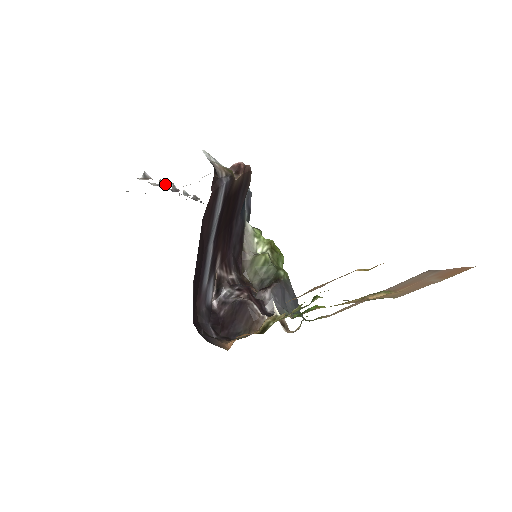
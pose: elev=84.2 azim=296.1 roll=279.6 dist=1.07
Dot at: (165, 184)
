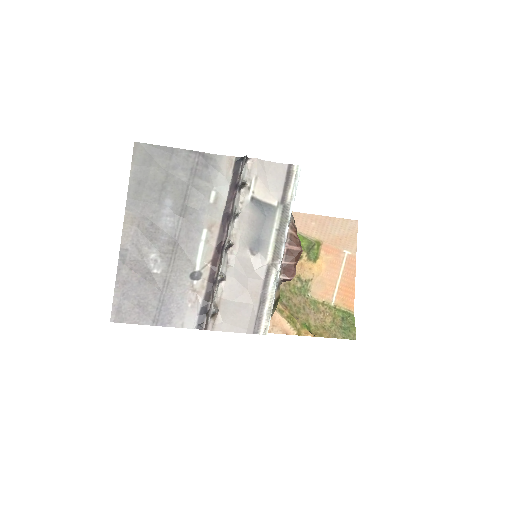
Dot at: (224, 279)
